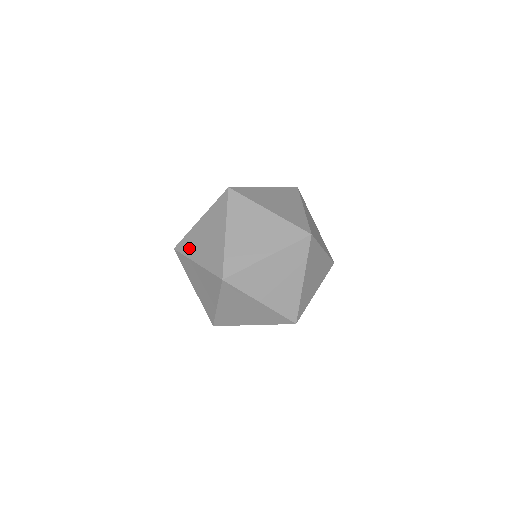
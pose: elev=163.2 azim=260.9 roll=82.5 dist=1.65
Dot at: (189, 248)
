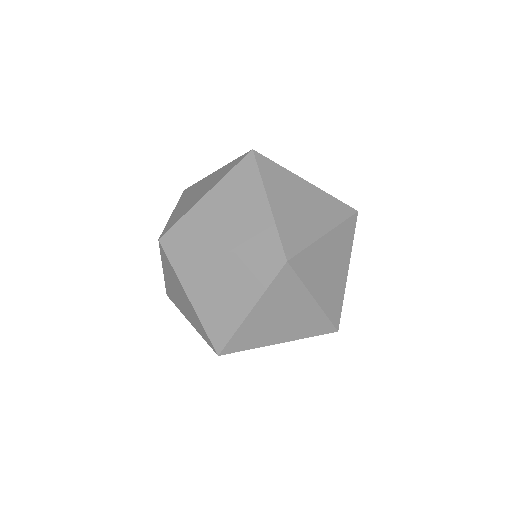
Dot at: (196, 233)
